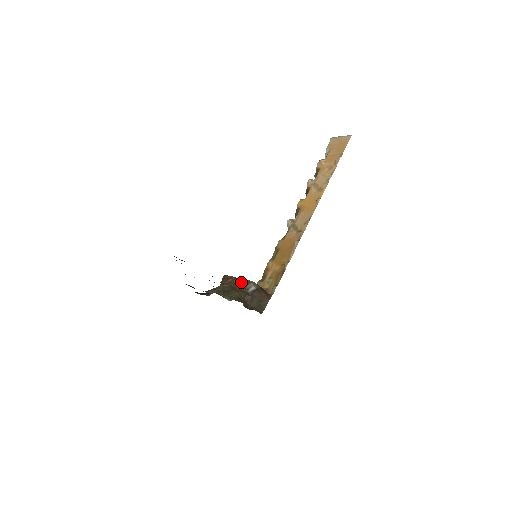
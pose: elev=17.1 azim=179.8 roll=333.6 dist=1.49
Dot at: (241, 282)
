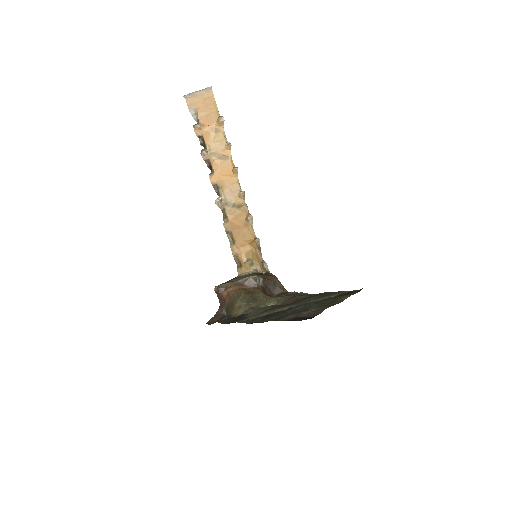
Dot at: (246, 283)
